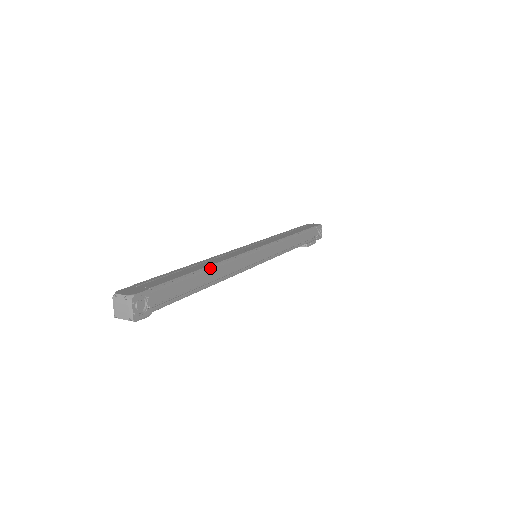
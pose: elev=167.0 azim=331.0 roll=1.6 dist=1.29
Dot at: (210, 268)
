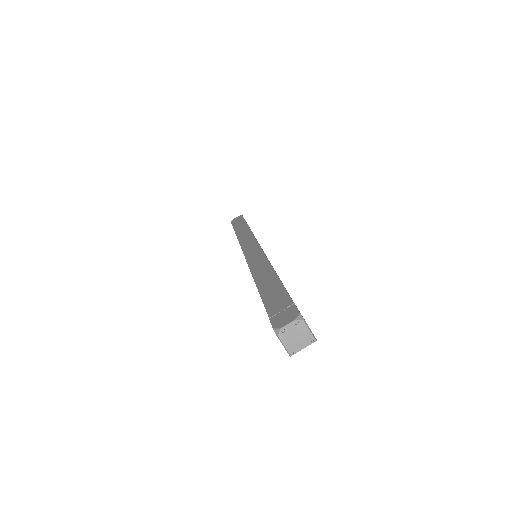
Dot at: occluded
